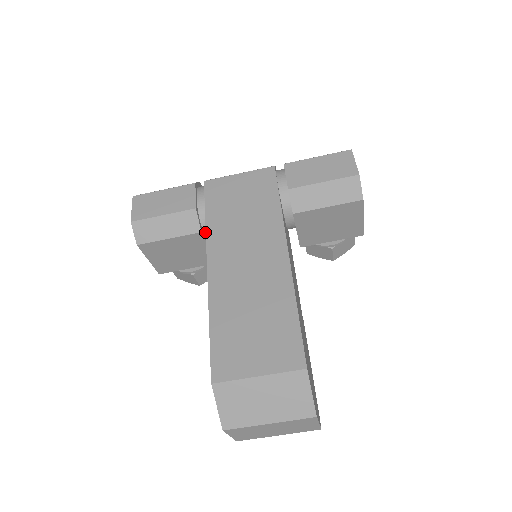
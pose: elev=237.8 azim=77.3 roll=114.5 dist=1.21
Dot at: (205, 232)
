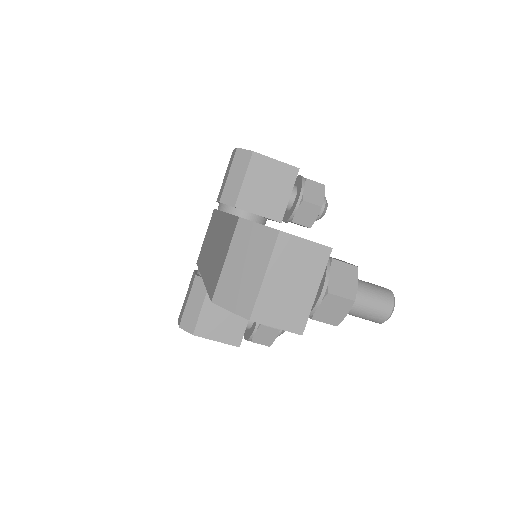
Dot at: occluded
